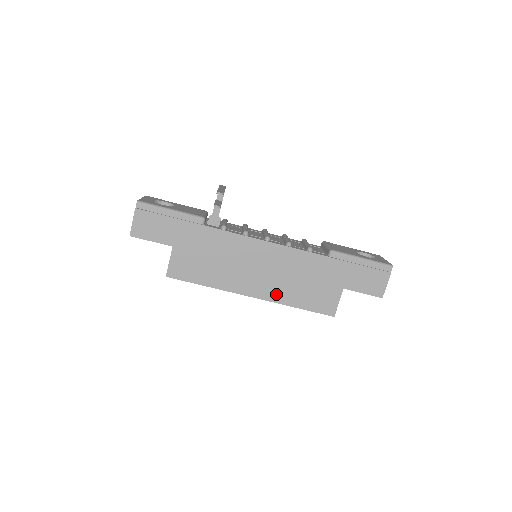
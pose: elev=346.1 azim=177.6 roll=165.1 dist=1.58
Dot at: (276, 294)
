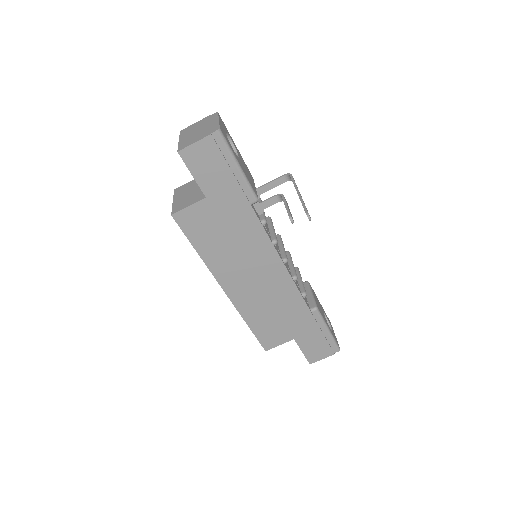
Dot at: (245, 304)
